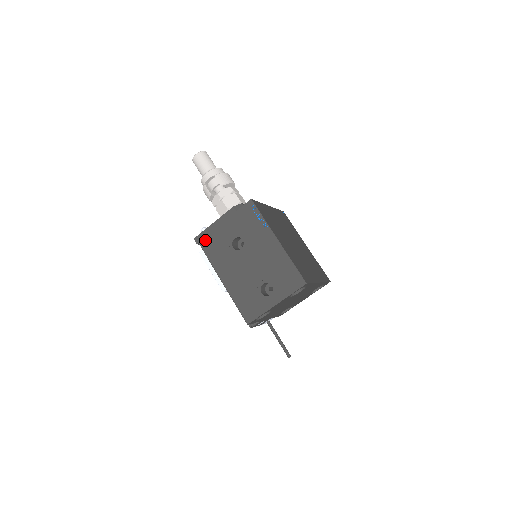
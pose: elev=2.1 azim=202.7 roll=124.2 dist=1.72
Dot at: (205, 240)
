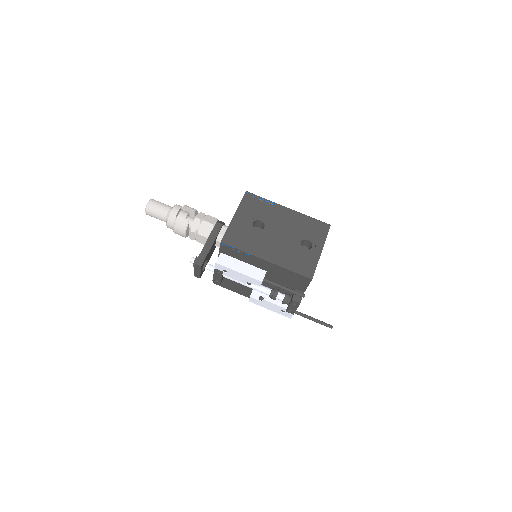
Dot at: (227, 237)
